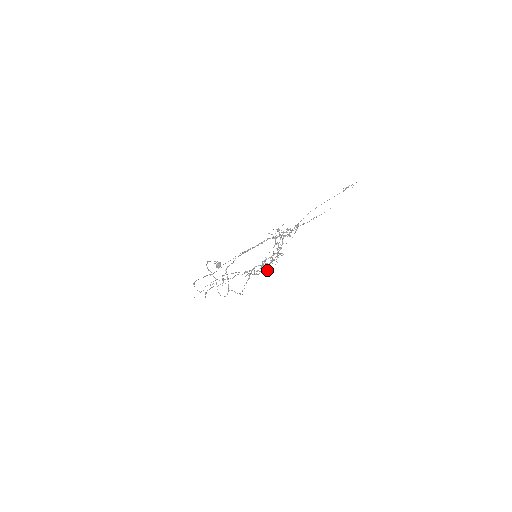
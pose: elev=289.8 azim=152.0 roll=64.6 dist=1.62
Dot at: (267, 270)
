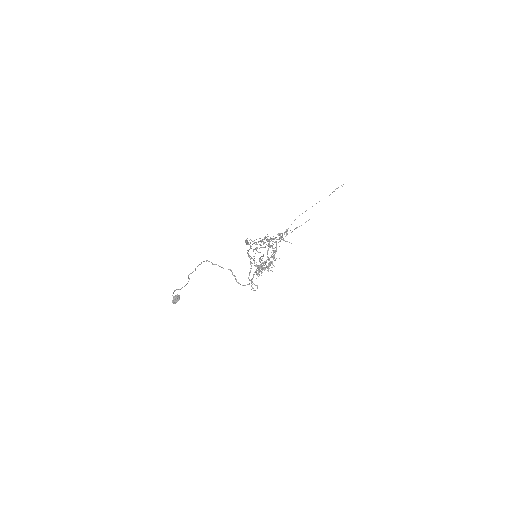
Dot at: occluded
